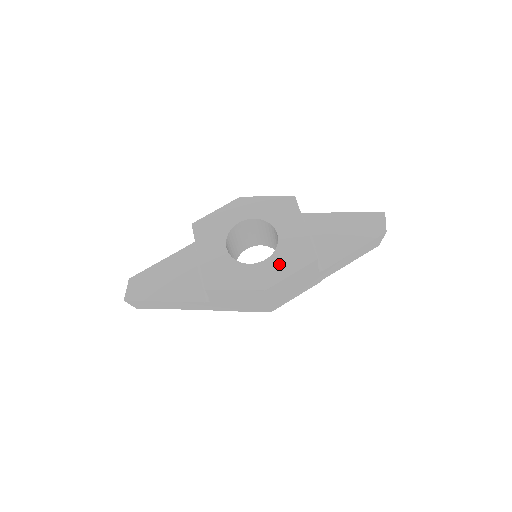
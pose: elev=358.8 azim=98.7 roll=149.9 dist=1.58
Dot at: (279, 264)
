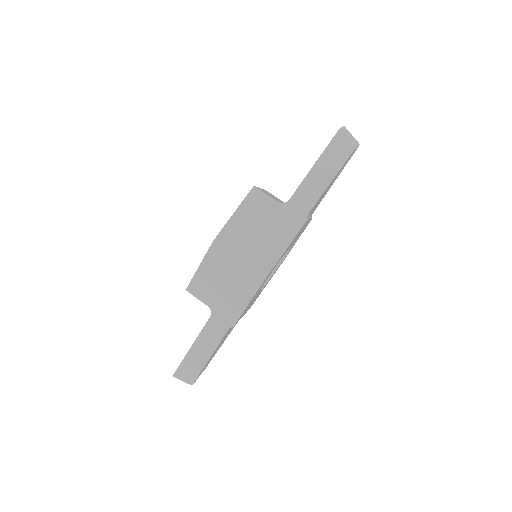
Dot at: occluded
